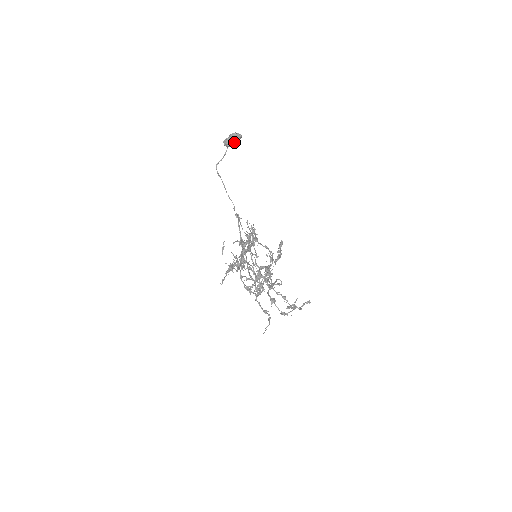
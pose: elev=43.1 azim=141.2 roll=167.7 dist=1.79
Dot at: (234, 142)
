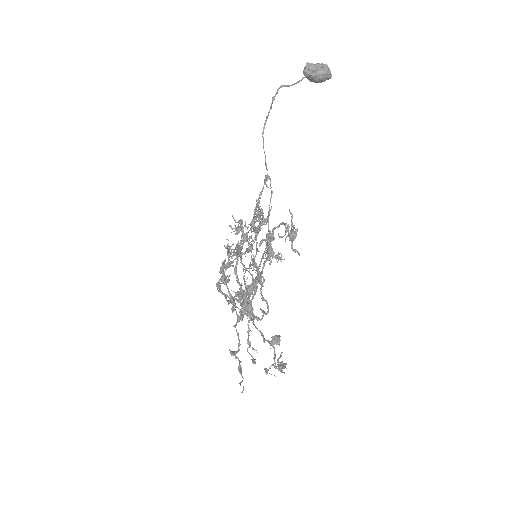
Dot at: (322, 76)
